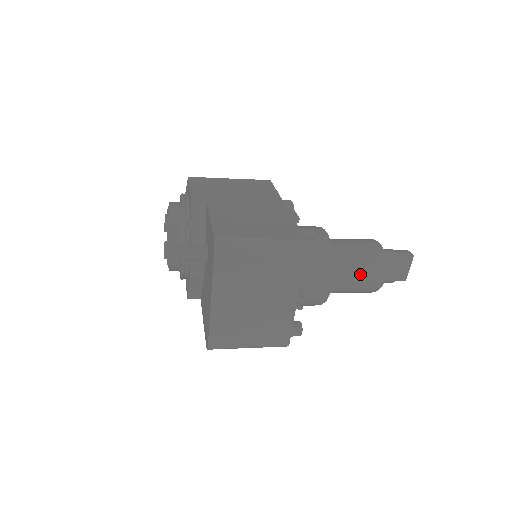
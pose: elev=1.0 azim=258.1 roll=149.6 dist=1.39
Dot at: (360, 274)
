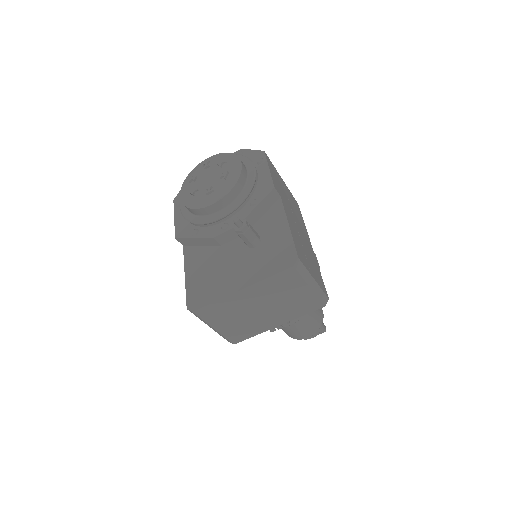
Dot at: (304, 326)
